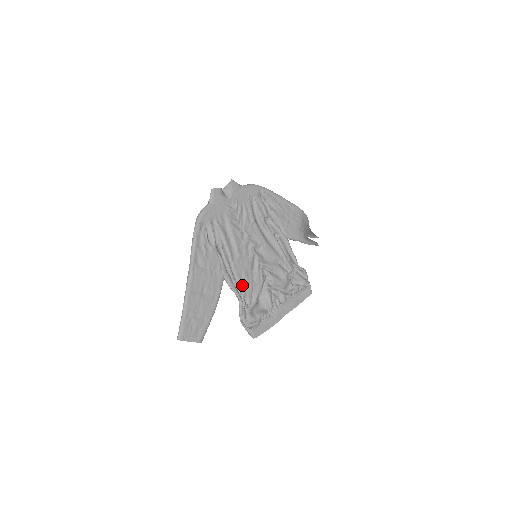
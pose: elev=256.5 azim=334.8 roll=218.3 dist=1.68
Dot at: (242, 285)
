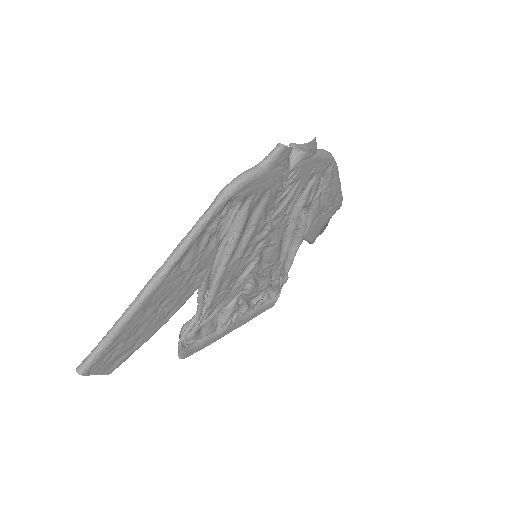
Dot at: (215, 296)
